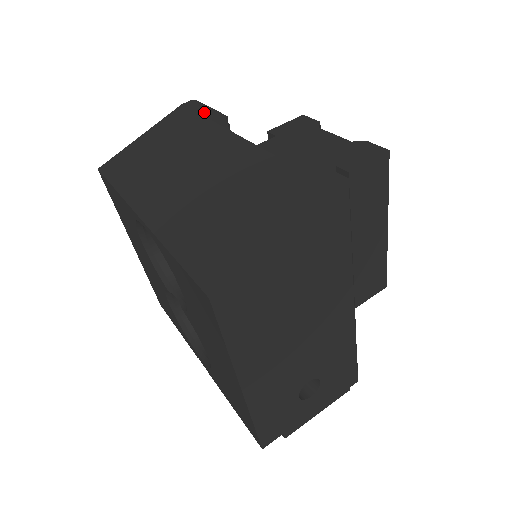
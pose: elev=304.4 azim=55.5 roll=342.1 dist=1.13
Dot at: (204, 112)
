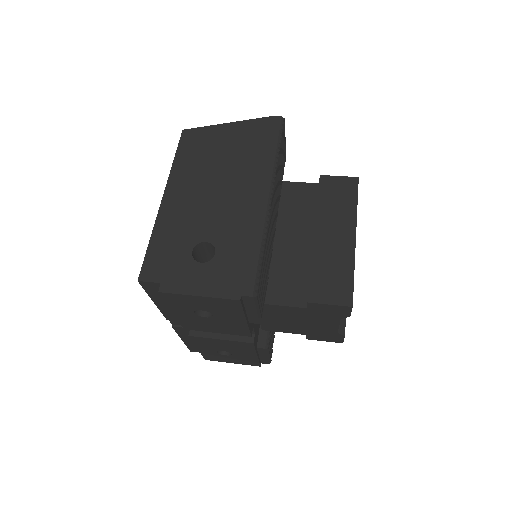
Dot at: occluded
